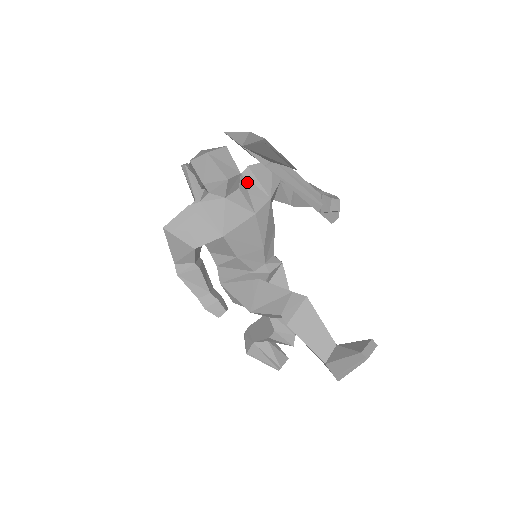
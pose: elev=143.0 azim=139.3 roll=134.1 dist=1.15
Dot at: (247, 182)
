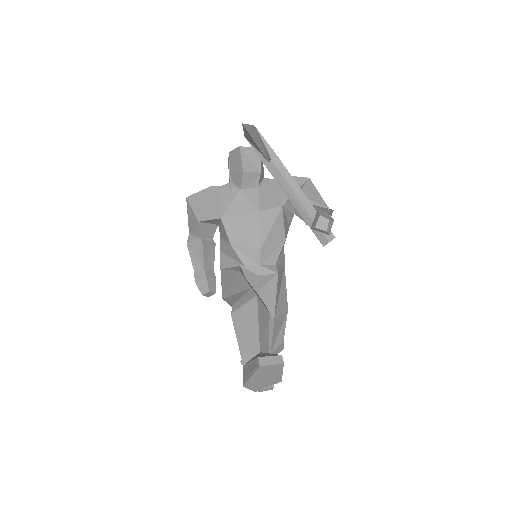
Dot at: (272, 187)
